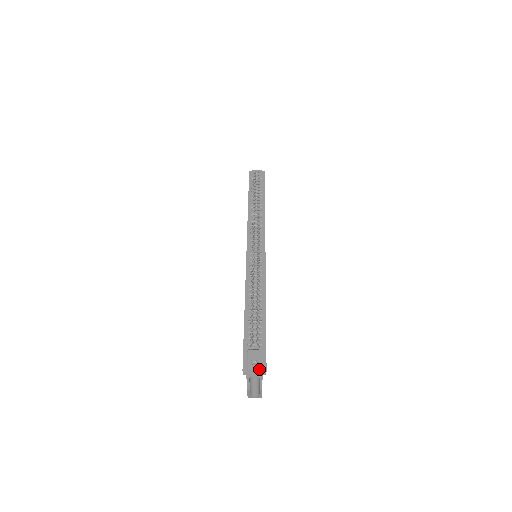
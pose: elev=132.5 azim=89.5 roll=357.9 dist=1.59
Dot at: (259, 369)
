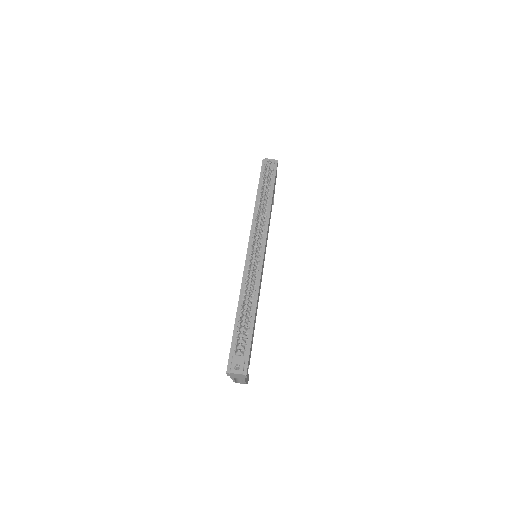
Dot at: (240, 374)
